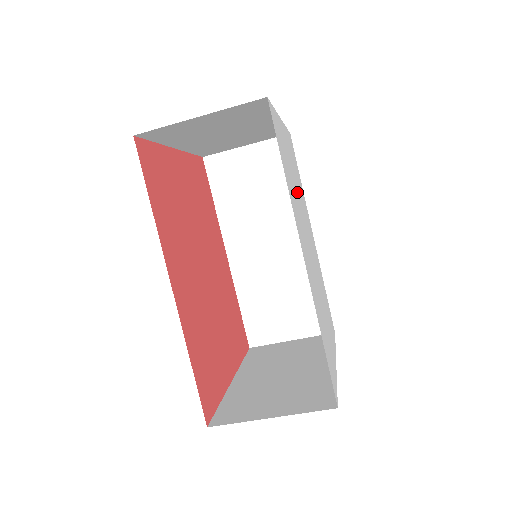
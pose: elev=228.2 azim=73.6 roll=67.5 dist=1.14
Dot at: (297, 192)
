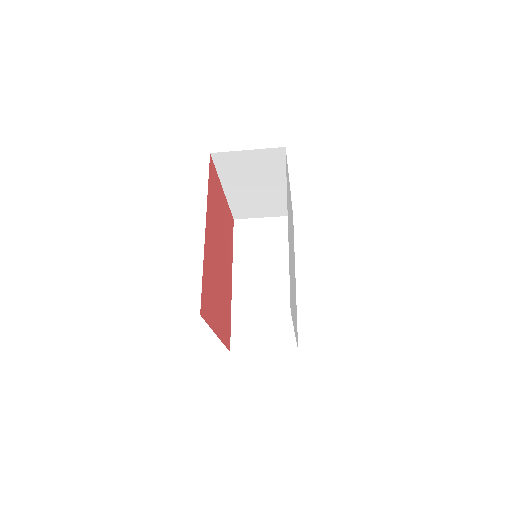
Dot at: occluded
